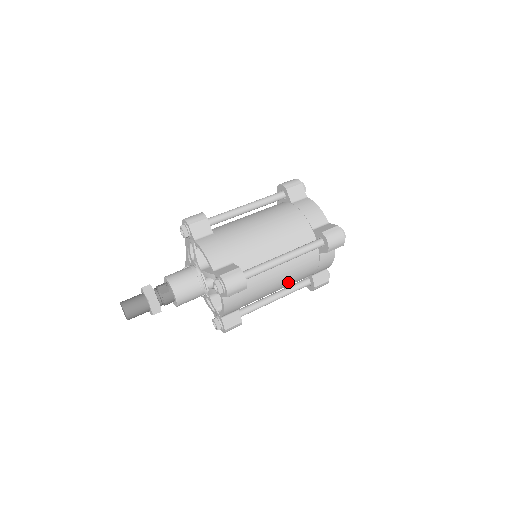
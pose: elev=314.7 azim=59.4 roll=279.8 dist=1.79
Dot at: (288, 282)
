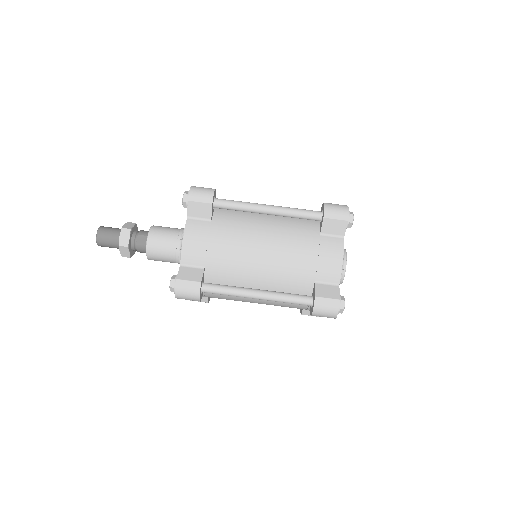
Dot at: occluded
